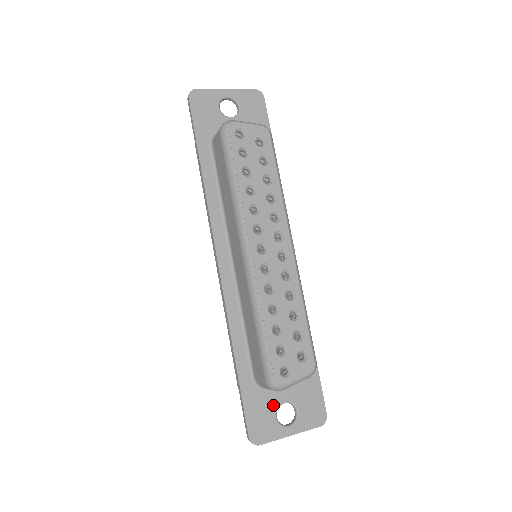
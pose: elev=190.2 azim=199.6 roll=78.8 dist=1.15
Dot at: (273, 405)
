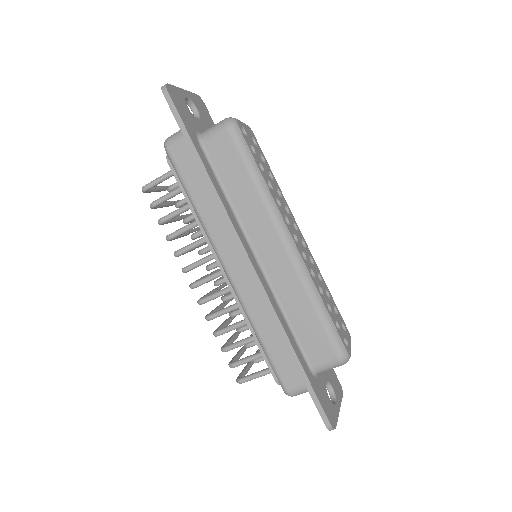
Dot at: (324, 388)
